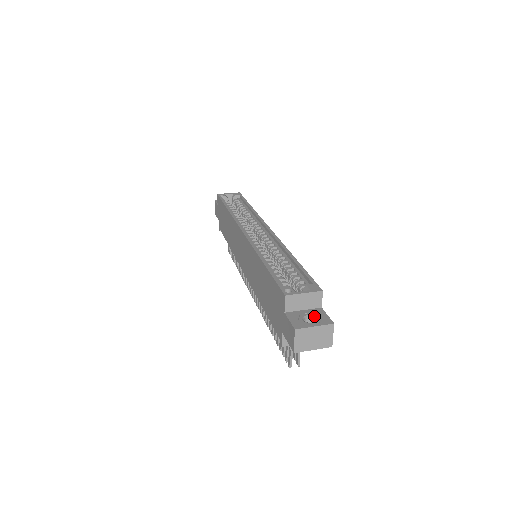
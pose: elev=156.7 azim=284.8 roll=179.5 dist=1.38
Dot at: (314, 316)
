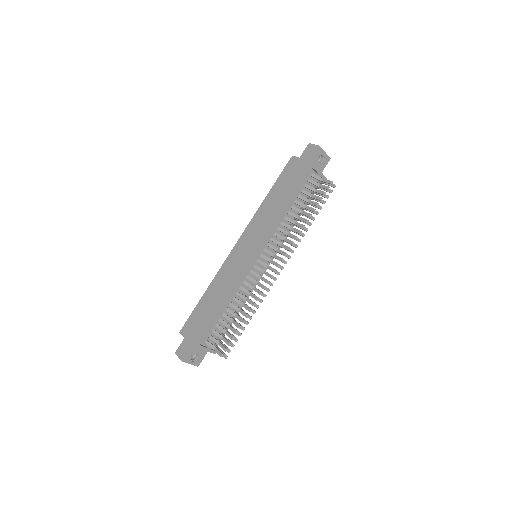
Dot at: occluded
